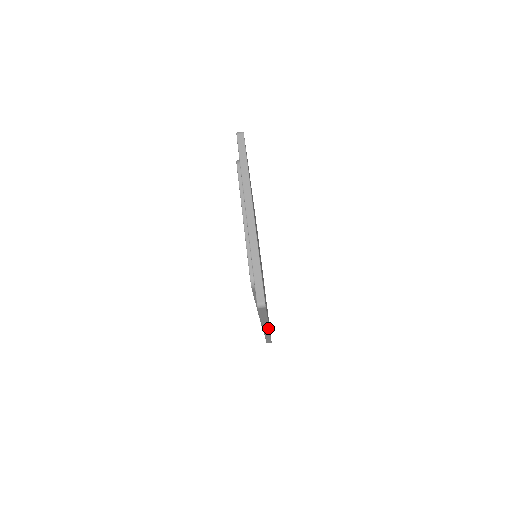
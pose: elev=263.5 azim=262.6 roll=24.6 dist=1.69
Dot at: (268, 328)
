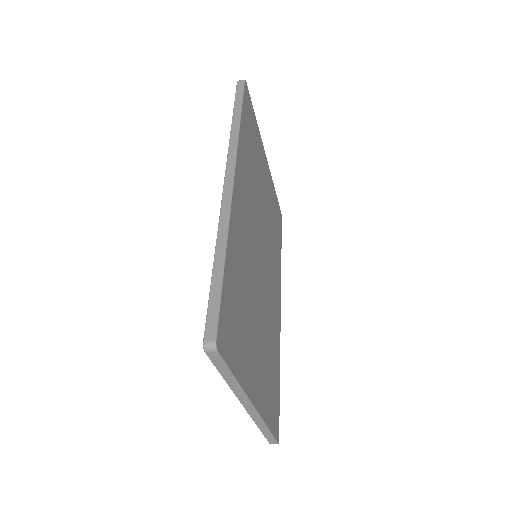
Dot at: occluded
